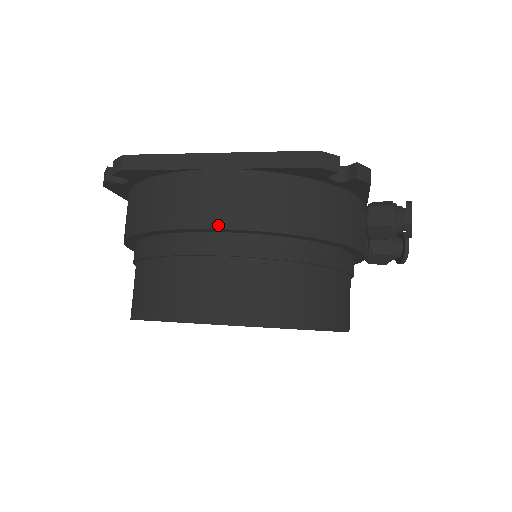
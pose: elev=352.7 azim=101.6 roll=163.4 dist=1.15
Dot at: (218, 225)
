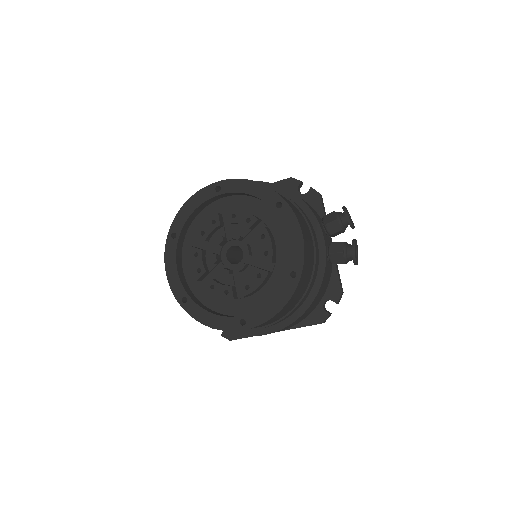
Dot at: occluded
